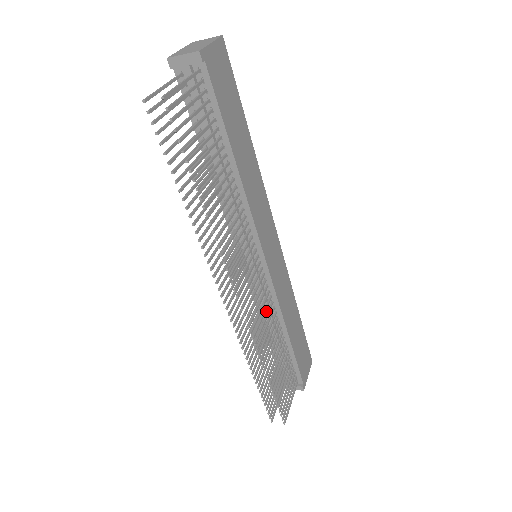
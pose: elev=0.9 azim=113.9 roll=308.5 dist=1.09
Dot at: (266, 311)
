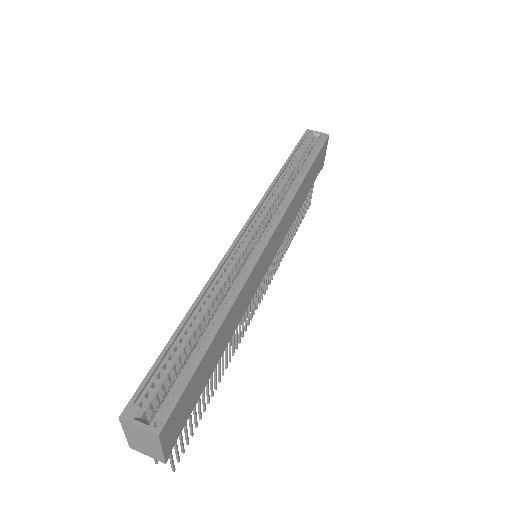
Dot at: occluded
